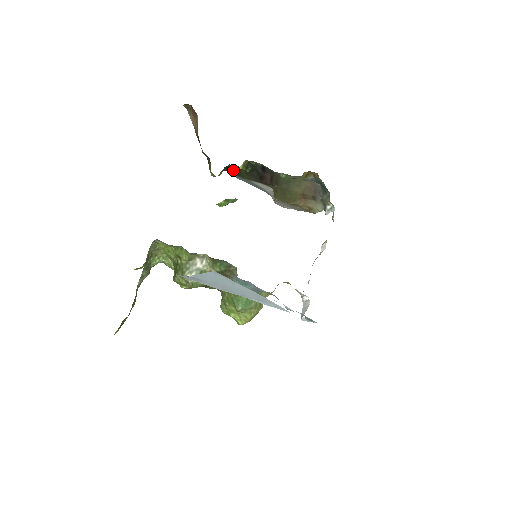
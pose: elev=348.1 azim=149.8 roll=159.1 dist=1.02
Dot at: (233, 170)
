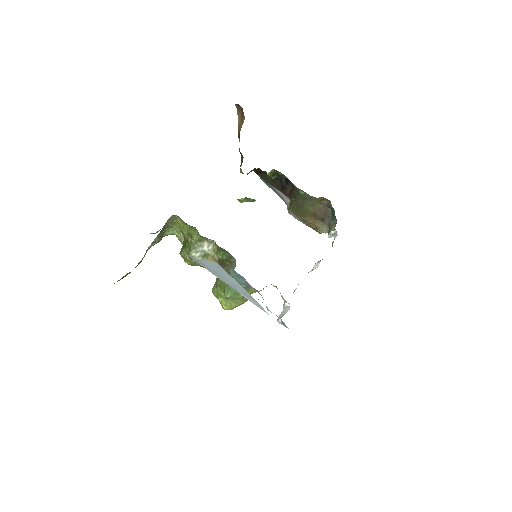
Dot at: (261, 173)
